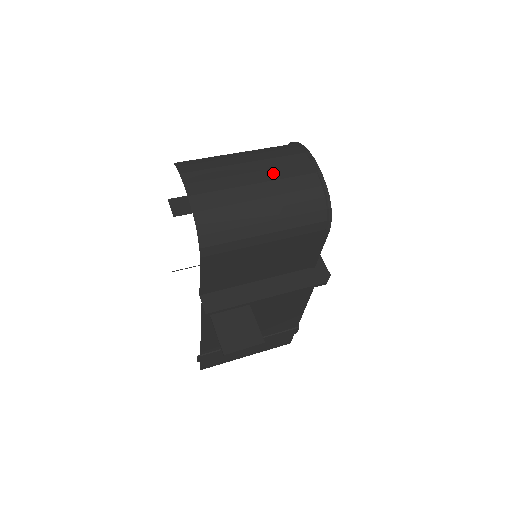
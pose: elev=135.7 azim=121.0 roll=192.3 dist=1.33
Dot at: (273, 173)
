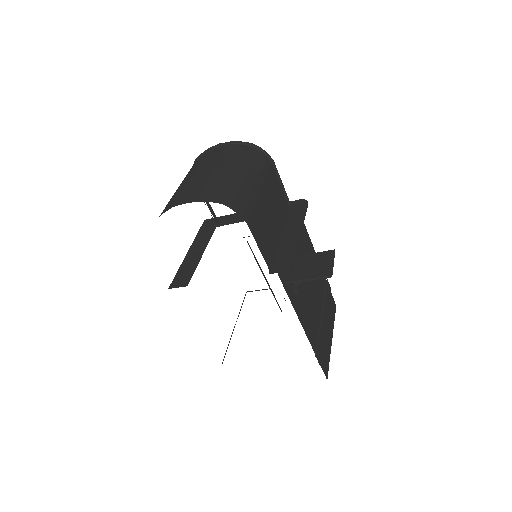
Dot at: (213, 162)
